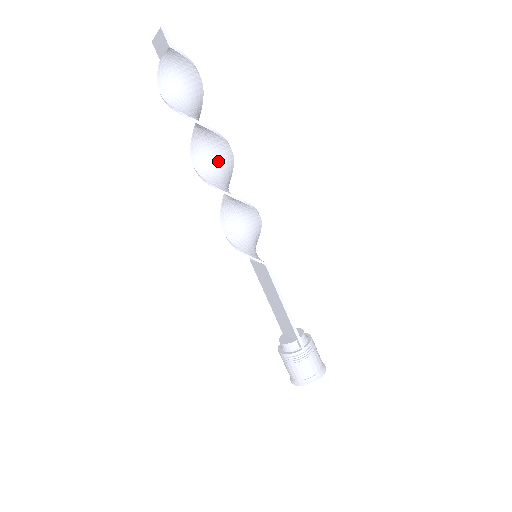
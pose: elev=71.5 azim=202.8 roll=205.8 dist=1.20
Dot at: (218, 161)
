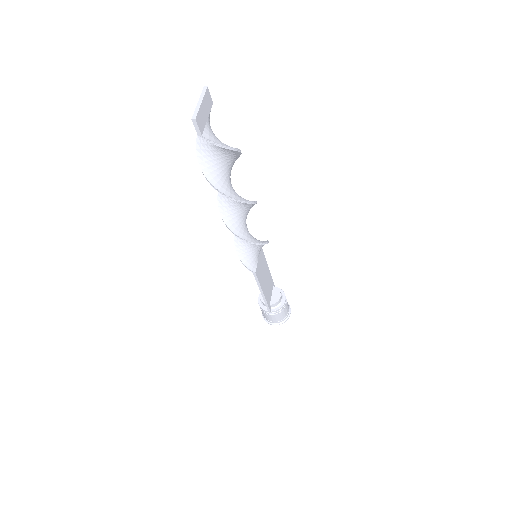
Dot at: (238, 202)
